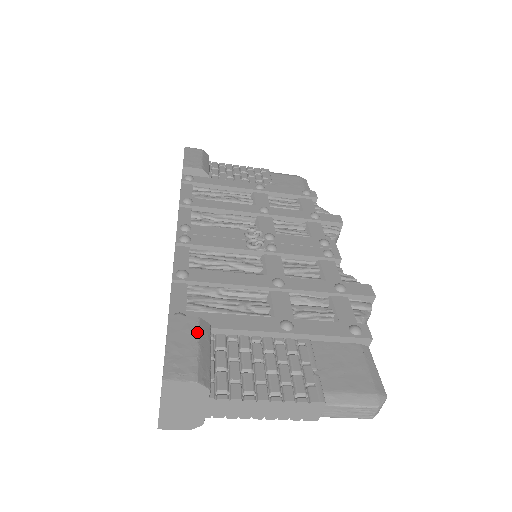
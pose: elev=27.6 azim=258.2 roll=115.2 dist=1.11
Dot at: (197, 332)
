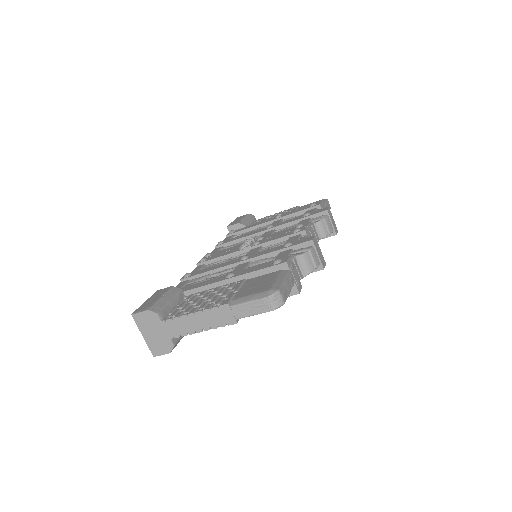
Dot at: (166, 292)
